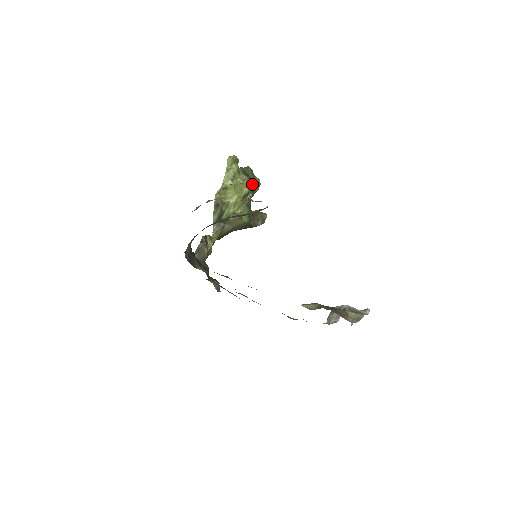
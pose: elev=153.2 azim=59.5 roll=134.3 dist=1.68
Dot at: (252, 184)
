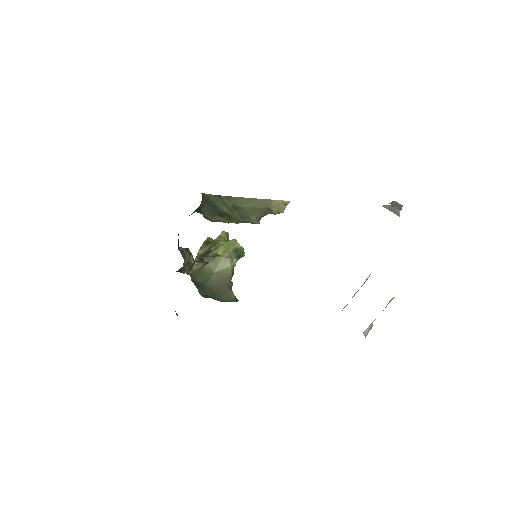
Dot at: occluded
